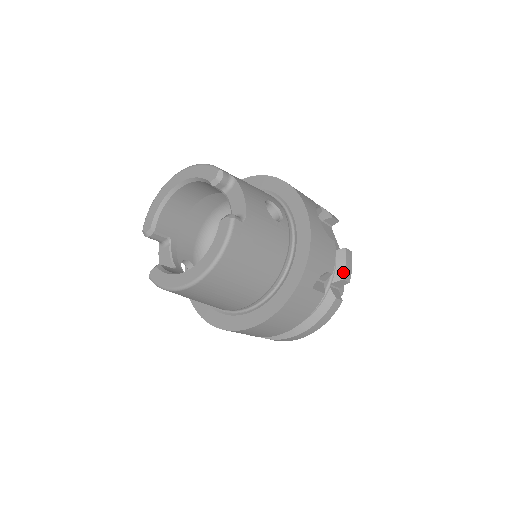
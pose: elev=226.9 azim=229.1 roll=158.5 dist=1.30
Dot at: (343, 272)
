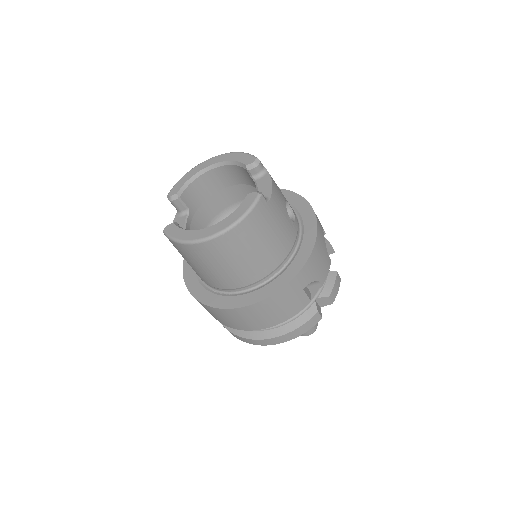
Dot at: (330, 291)
